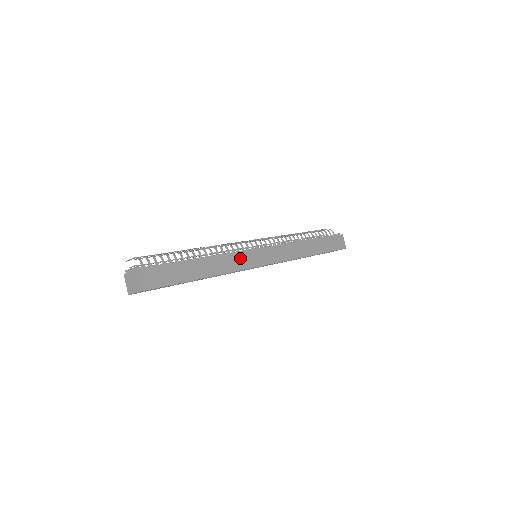
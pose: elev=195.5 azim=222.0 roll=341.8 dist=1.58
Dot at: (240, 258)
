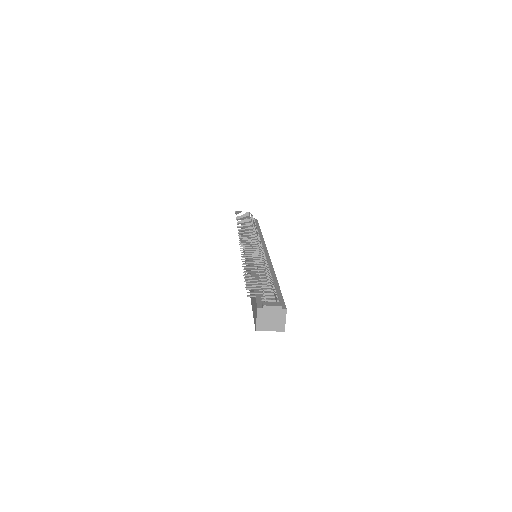
Dot at: occluded
